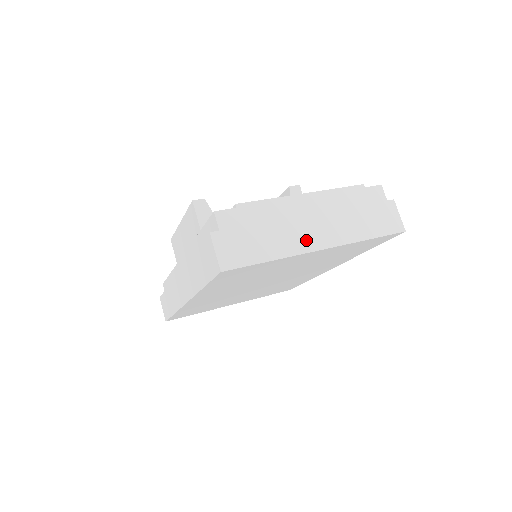
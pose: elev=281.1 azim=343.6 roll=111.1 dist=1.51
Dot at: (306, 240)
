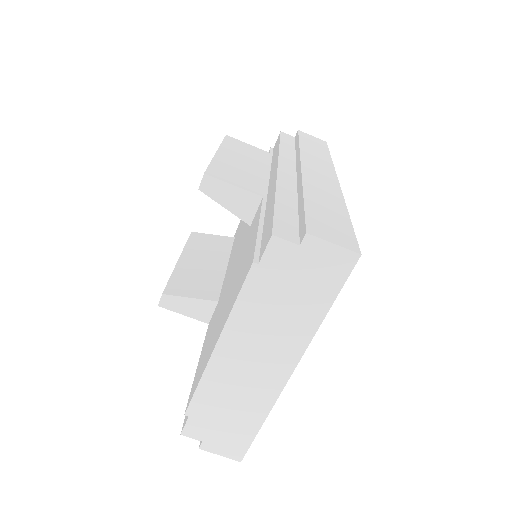
Dot at: (268, 382)
